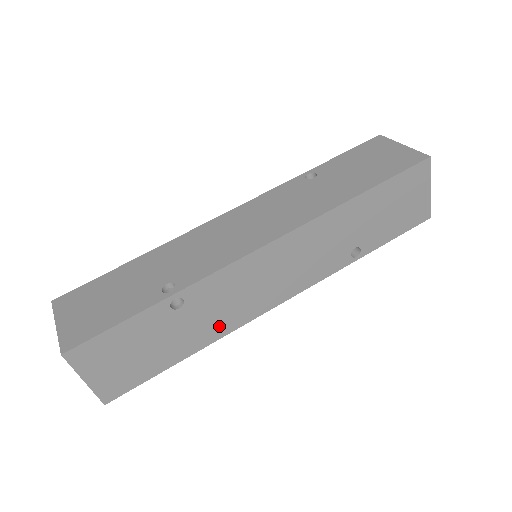
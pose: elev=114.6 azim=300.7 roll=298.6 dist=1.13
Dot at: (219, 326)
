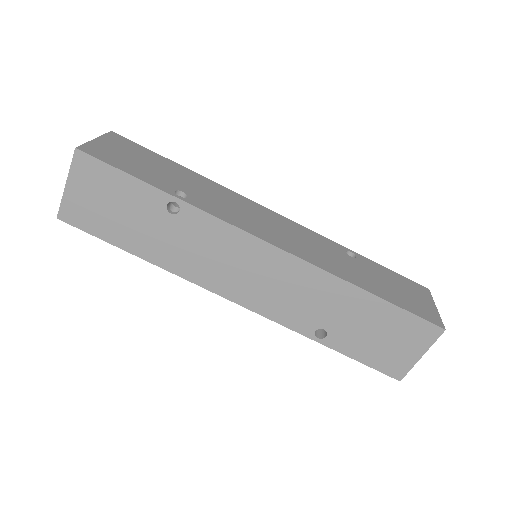
Dot at: (179, 261)
